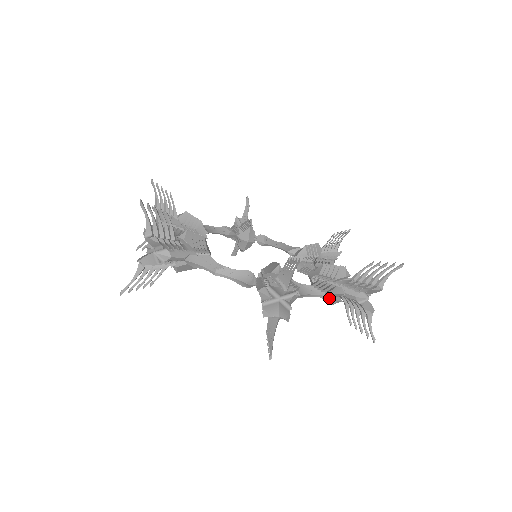
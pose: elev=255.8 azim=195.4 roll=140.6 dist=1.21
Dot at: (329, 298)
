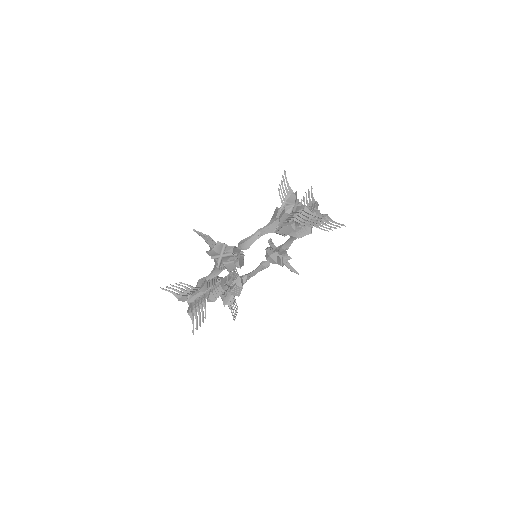
Dot at: (288, 229)
